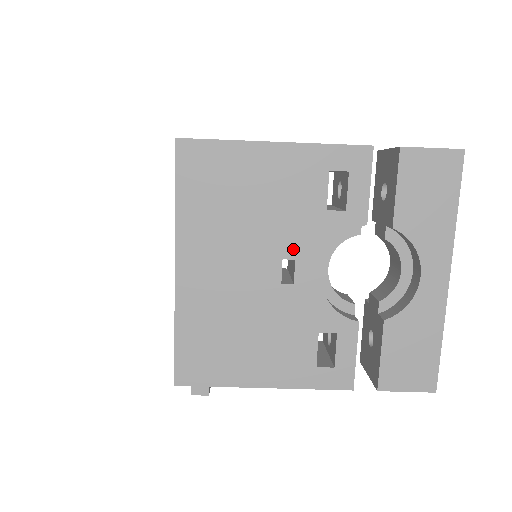
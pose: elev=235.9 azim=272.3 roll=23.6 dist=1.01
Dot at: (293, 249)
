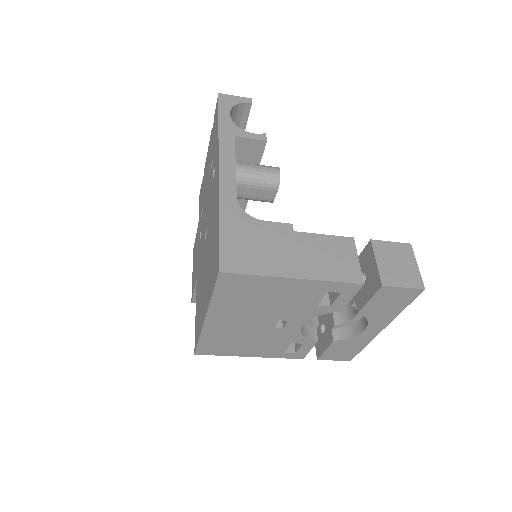
Dot at: (288, 317)
